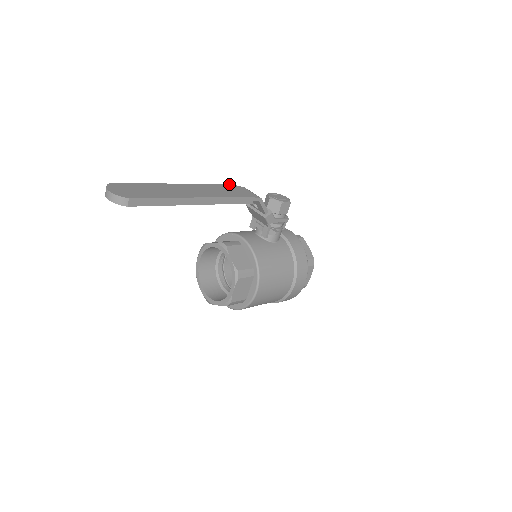
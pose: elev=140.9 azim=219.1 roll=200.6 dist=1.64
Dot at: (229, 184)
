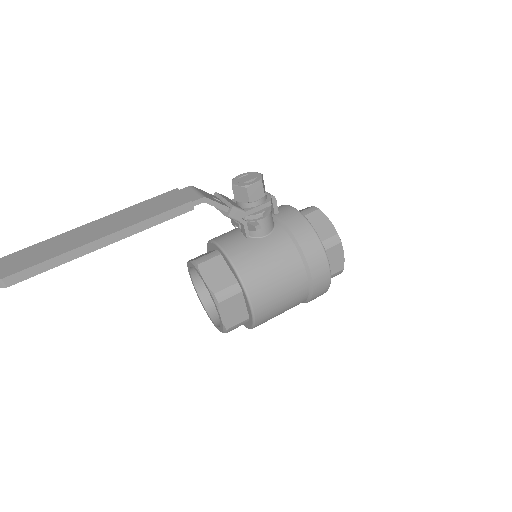
Dot at: (167, 192)
